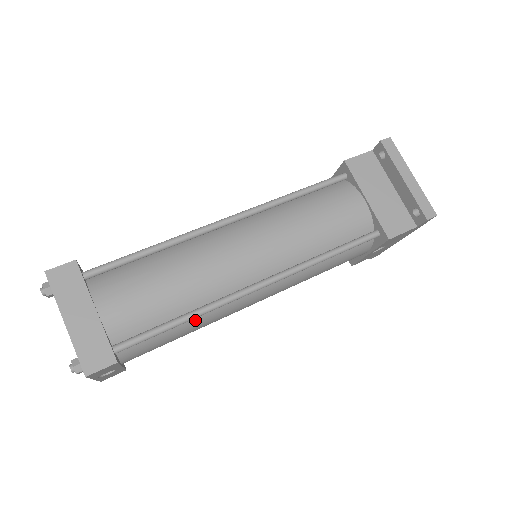
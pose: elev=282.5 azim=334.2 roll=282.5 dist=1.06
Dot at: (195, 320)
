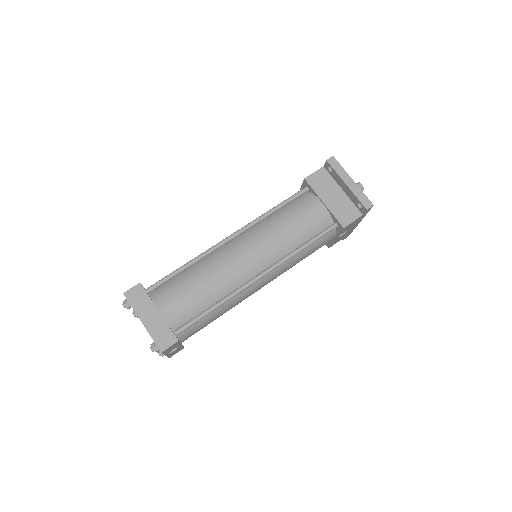
Dot at: (222, 307)
